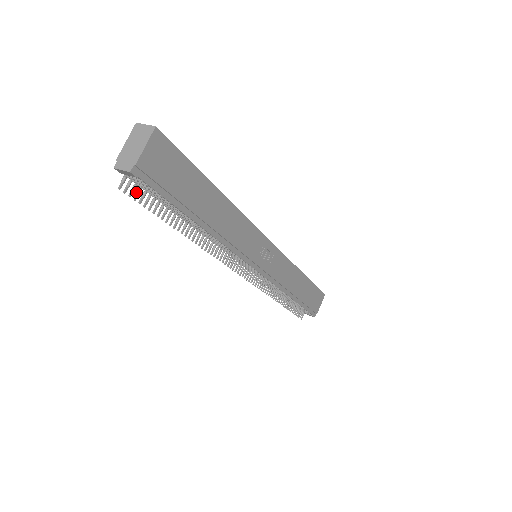
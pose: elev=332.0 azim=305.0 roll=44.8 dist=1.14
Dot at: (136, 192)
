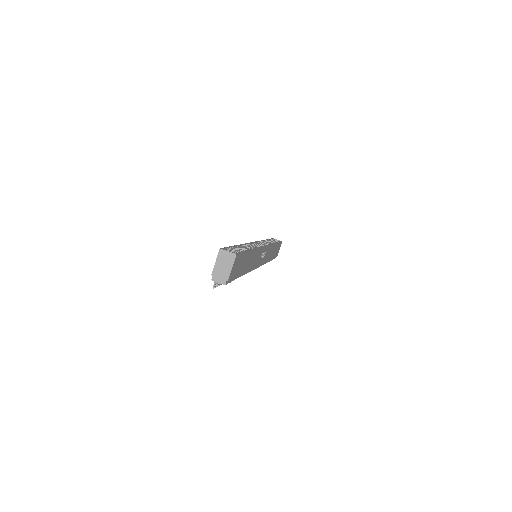
Dot at: occluded
